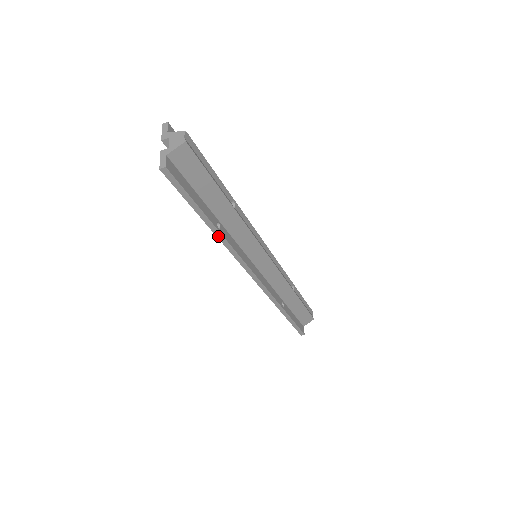
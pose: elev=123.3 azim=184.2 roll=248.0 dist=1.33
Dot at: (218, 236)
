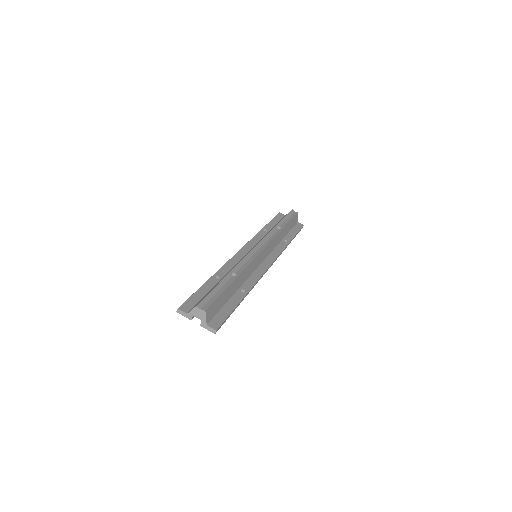
Dot at: (248, 293)
